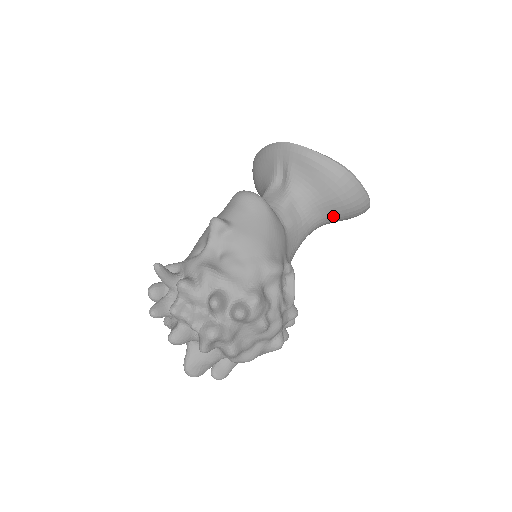
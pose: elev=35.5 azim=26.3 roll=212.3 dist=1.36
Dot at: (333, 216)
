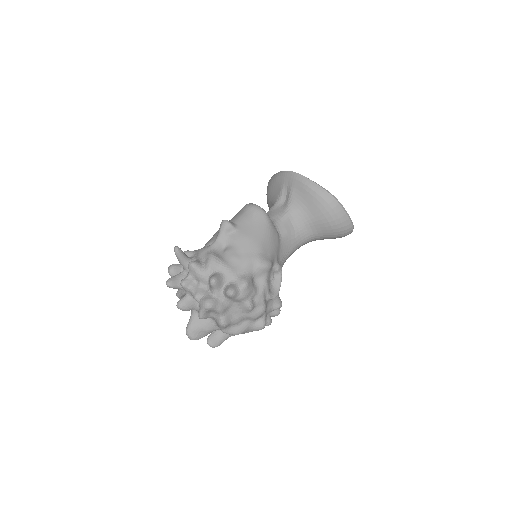
Dot at: (322, 233)
